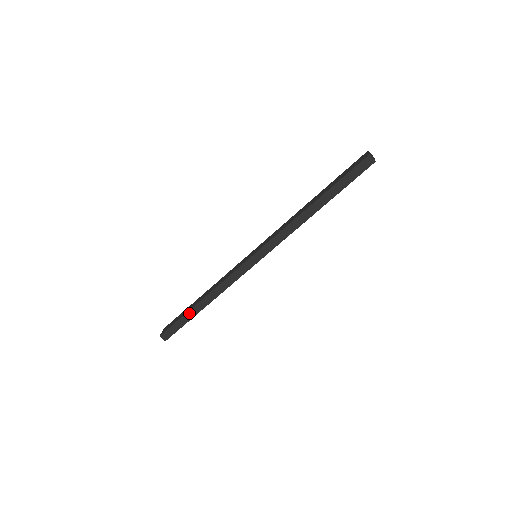
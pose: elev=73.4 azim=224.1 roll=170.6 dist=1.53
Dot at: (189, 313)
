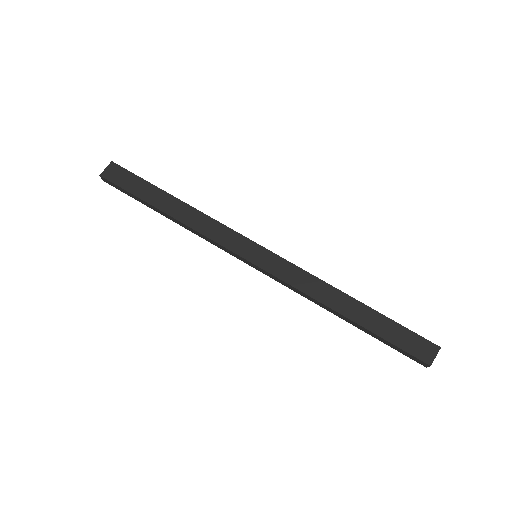
Dot at: (147, 203)
